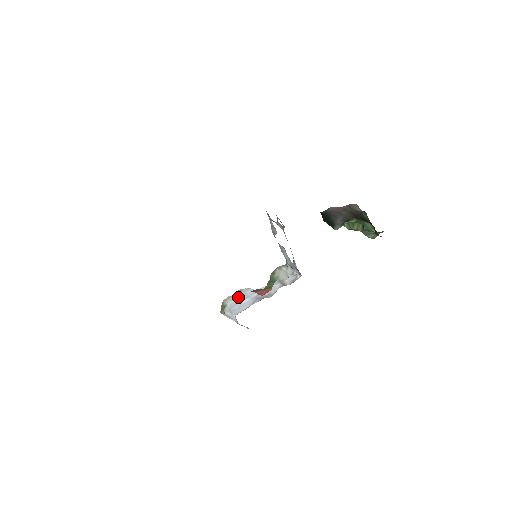
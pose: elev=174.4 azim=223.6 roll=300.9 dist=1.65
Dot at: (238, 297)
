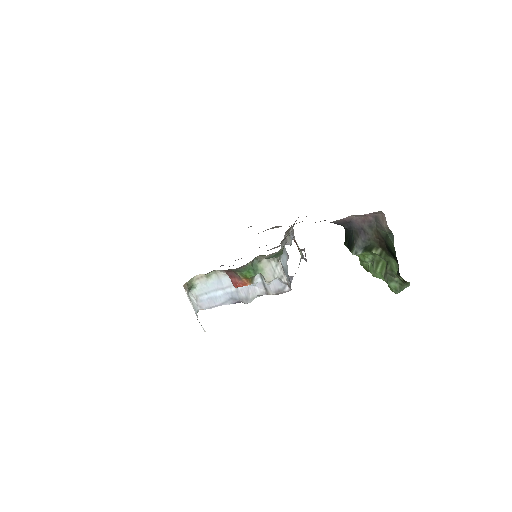
Dot at: (212, 282)
